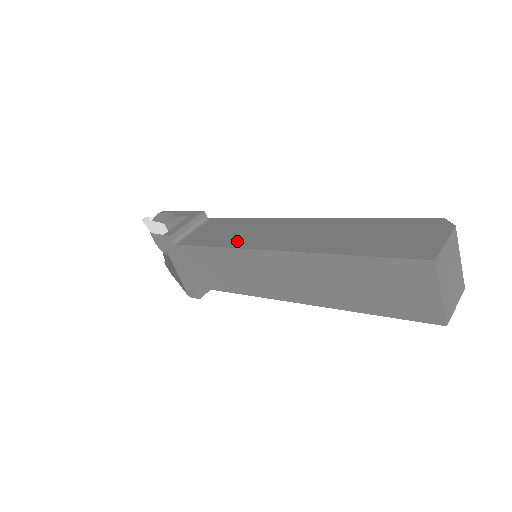
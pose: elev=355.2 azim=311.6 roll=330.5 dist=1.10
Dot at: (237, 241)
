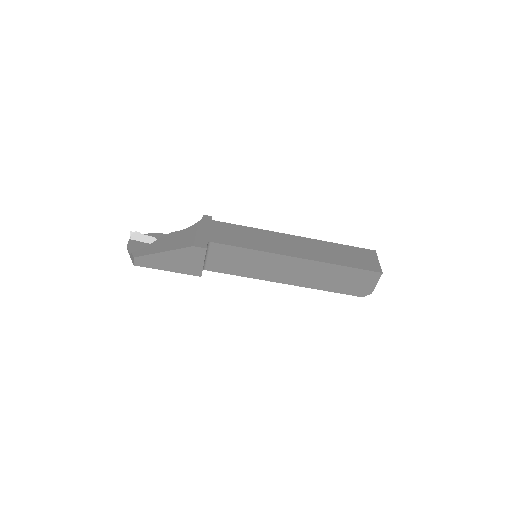
Dot at: occluded
